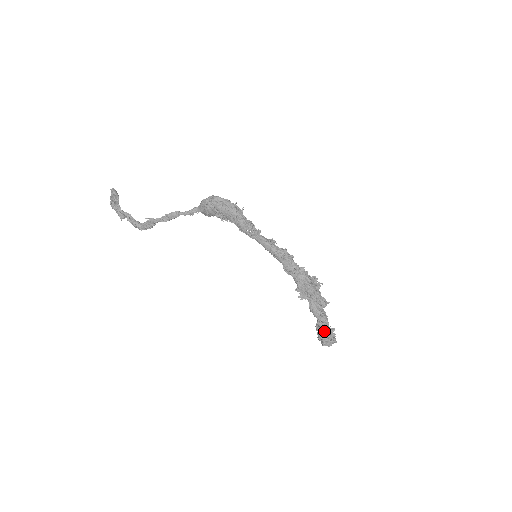
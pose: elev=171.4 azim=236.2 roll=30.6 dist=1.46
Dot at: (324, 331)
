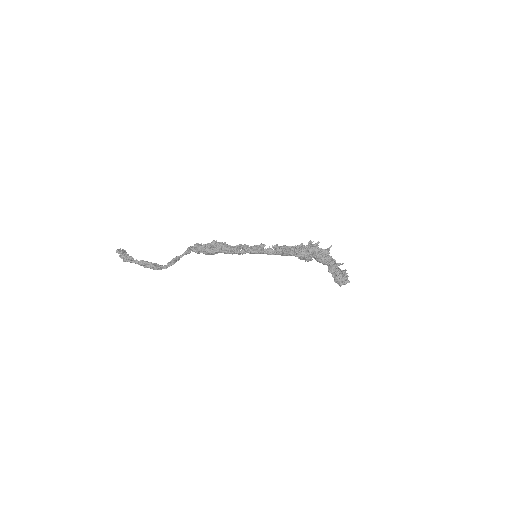
Dot at: (336, 278)
